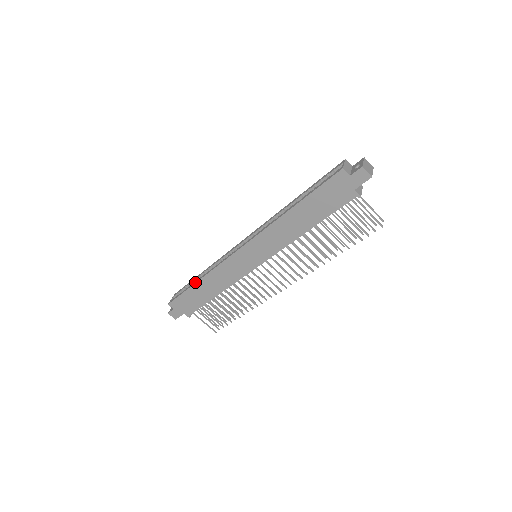
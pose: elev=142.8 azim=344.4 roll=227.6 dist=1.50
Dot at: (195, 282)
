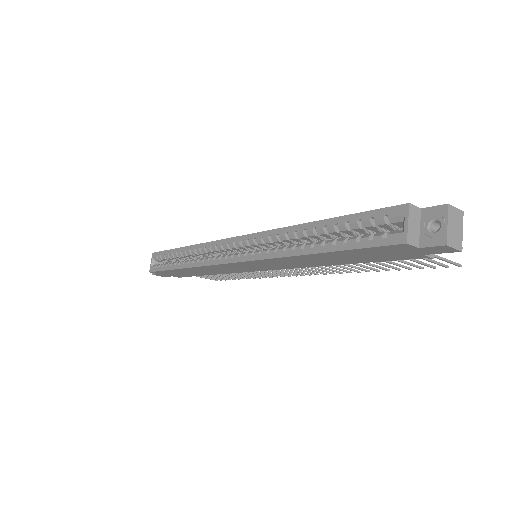
Dot at: (177, 267)
